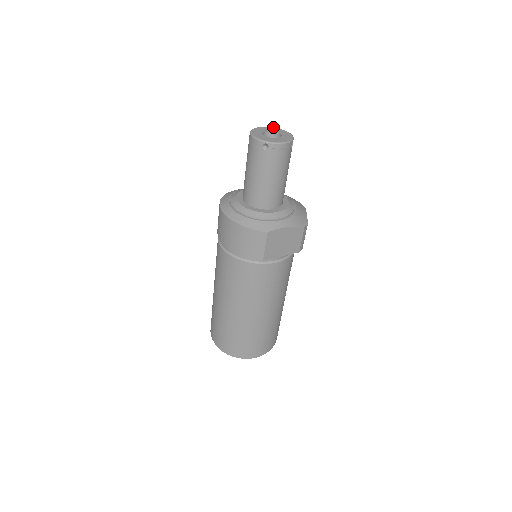
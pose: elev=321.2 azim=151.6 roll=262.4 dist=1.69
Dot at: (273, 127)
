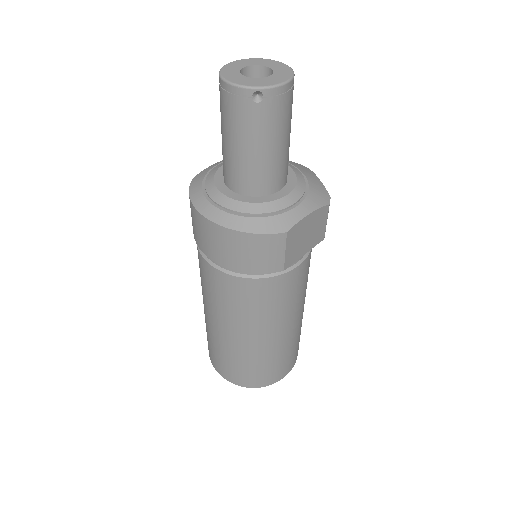
Dot at: (249, 58)
